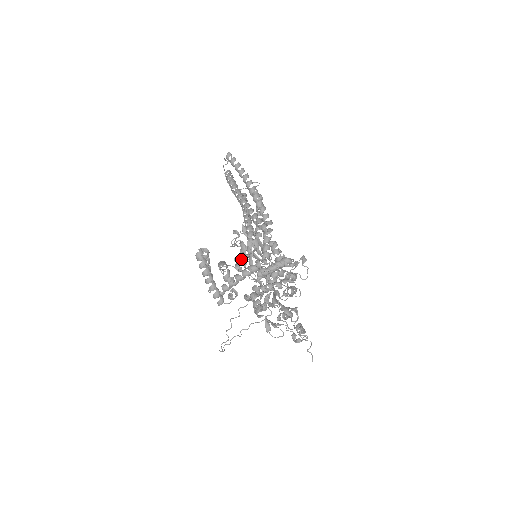
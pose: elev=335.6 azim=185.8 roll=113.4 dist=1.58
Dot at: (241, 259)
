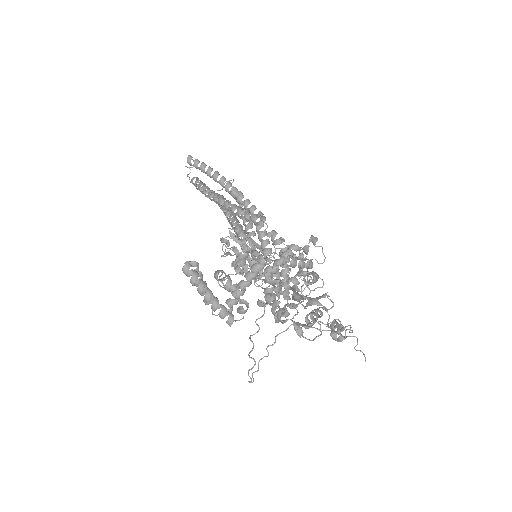
Dot at: occluded
